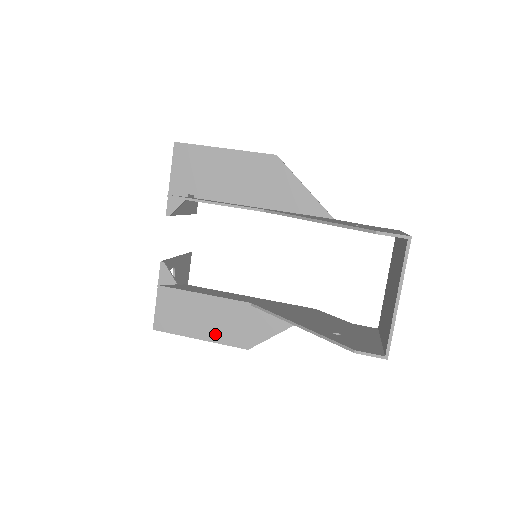
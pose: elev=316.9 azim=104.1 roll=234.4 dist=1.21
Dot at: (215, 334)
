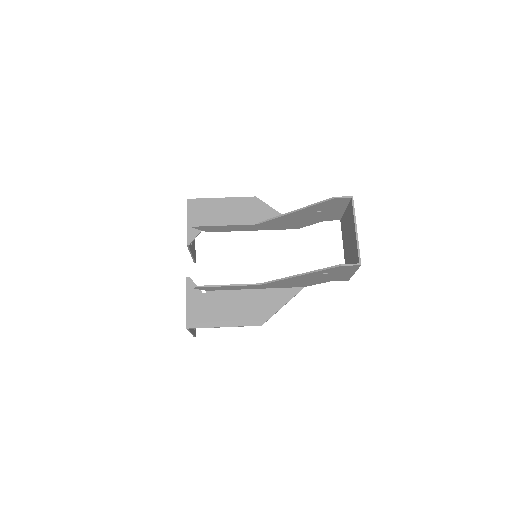
Dot at: (235, 320)
